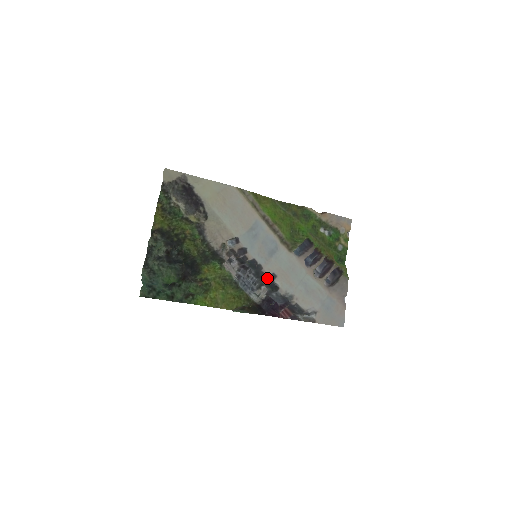
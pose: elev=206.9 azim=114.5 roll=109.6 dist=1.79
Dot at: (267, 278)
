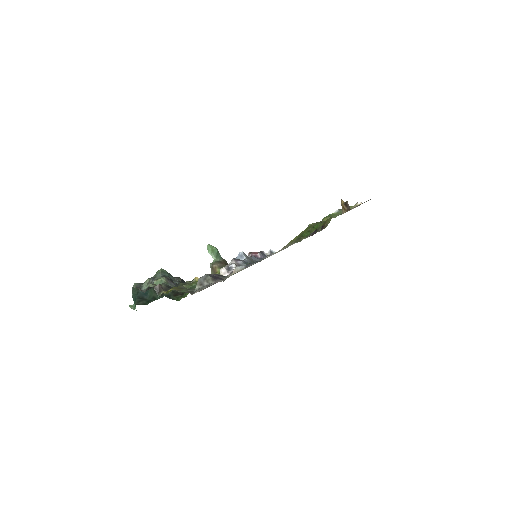
Dot at: (256, 262)
